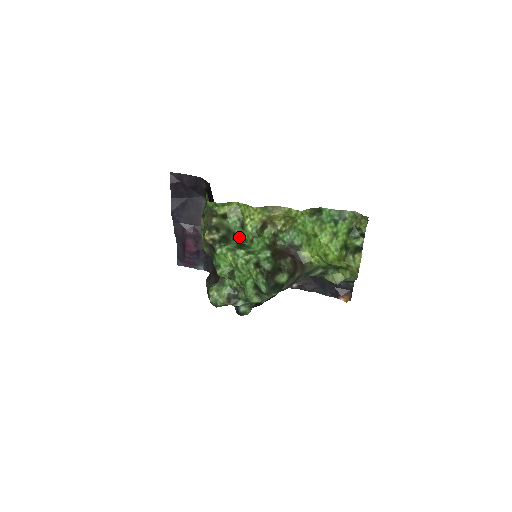
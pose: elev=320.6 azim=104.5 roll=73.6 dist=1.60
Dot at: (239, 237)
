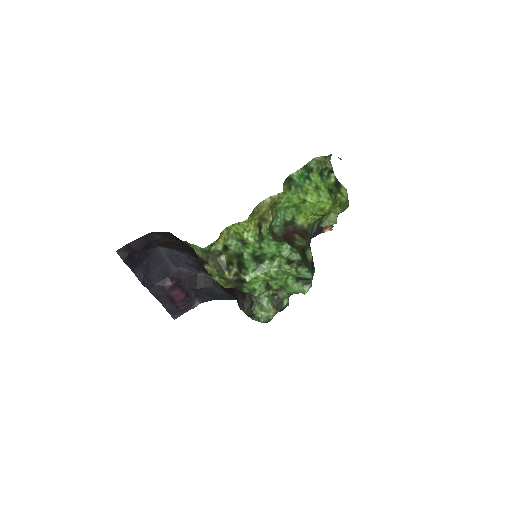
Dot at: (245, 254)
